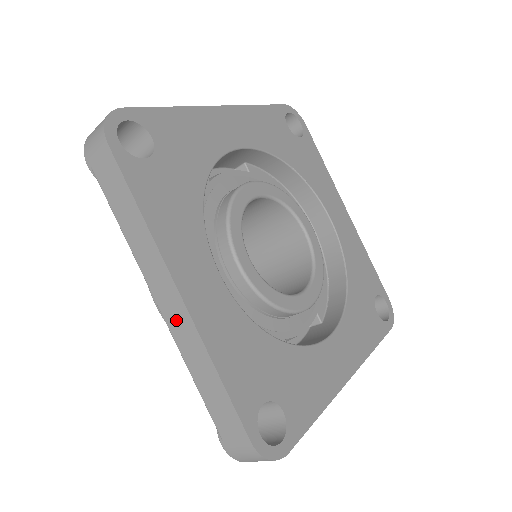
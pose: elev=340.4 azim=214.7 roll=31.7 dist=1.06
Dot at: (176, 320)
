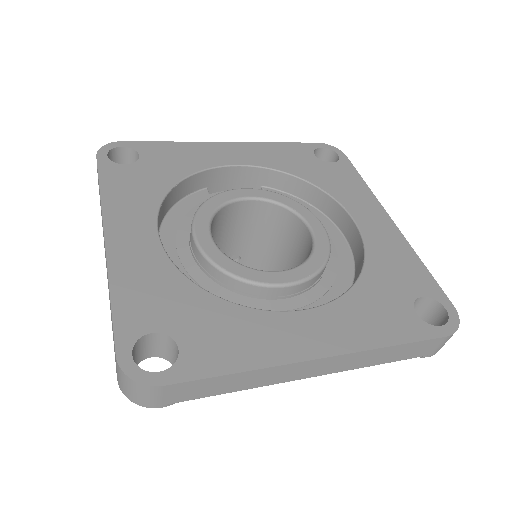
Dot at: (106, 264)
